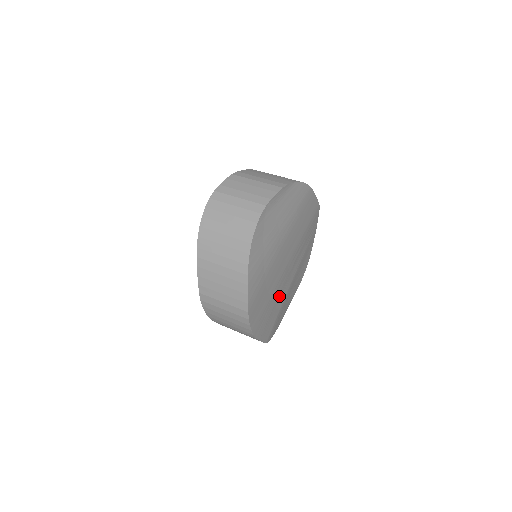
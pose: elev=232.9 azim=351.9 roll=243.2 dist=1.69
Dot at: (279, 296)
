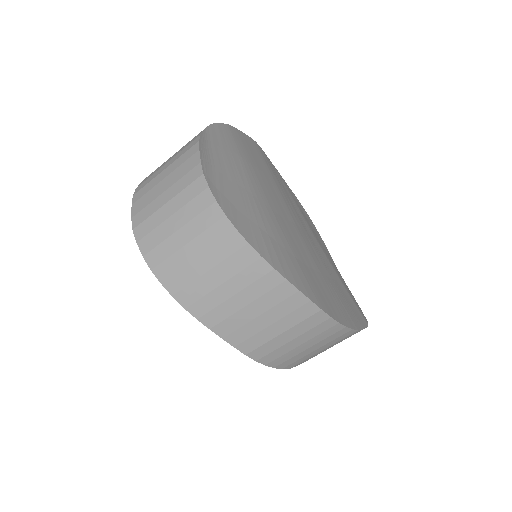
Dot at: (324, 265)
